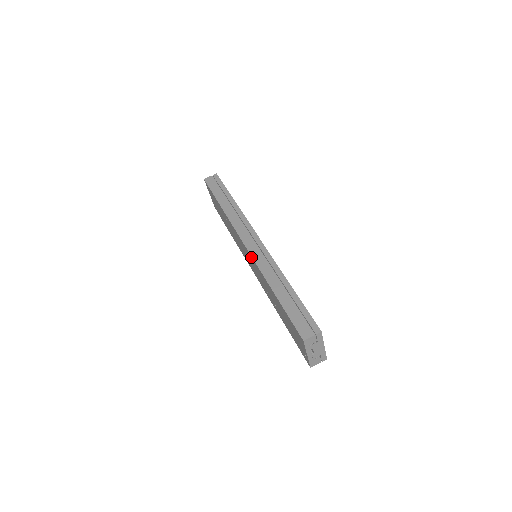
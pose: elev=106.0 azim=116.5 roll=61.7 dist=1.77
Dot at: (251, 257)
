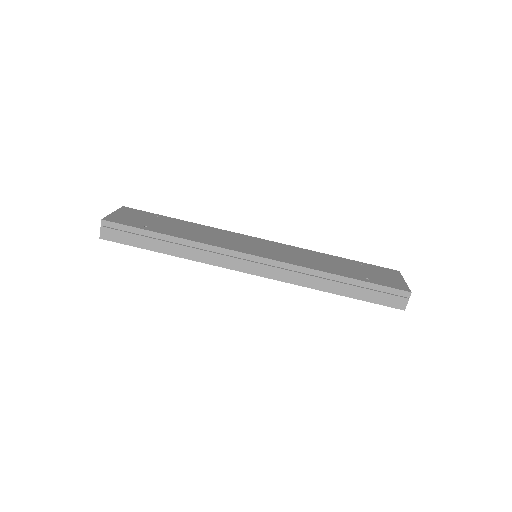
Dot at: (272, 278)
